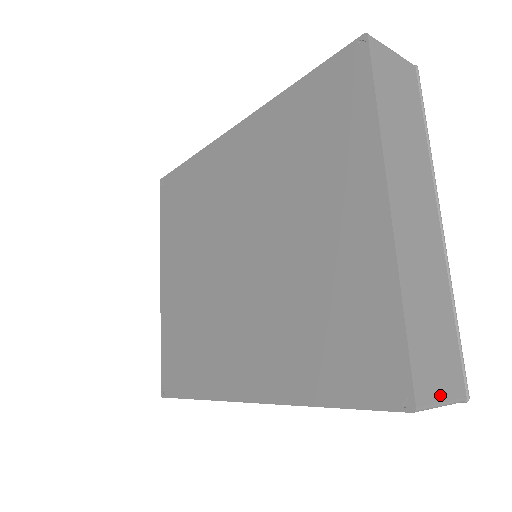
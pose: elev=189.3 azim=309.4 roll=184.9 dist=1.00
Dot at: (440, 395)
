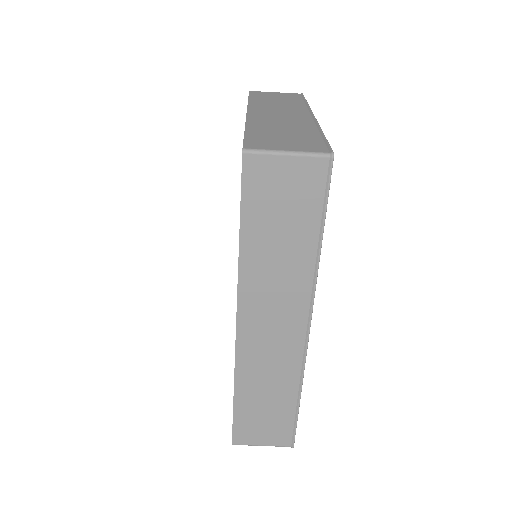
Dot at: (283, 149)
